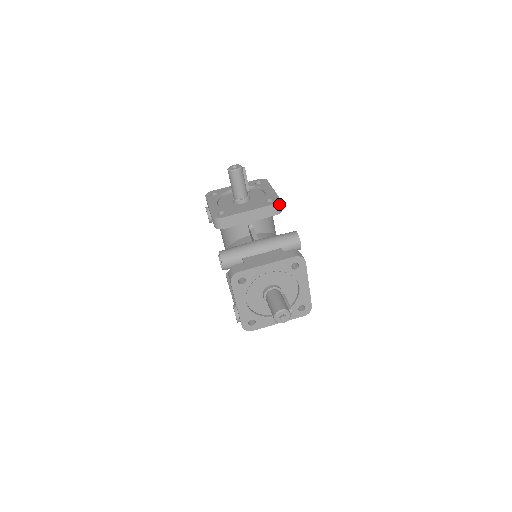
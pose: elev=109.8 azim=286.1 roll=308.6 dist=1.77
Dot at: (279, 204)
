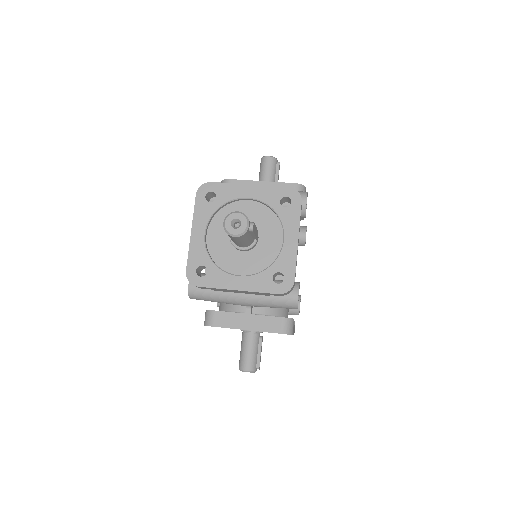
Dot at: (302, 189)
